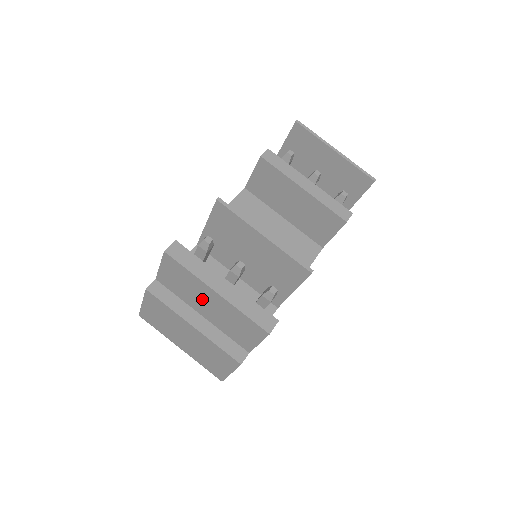
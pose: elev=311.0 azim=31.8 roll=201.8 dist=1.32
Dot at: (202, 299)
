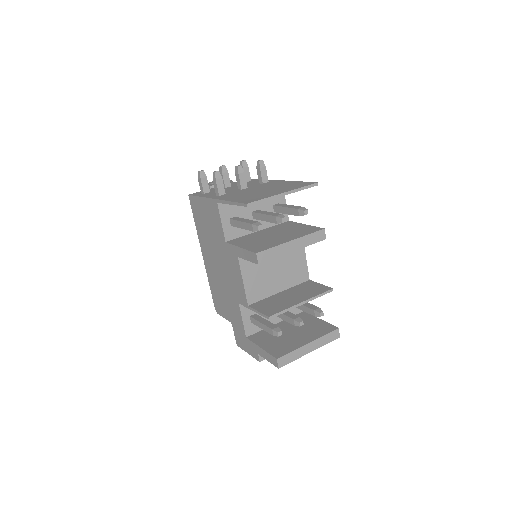
Dot at: occluded
